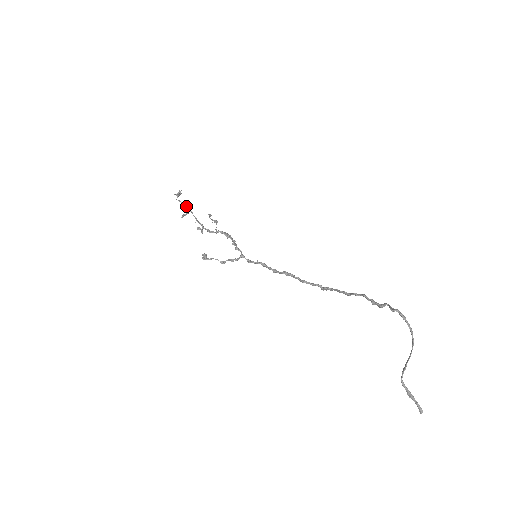
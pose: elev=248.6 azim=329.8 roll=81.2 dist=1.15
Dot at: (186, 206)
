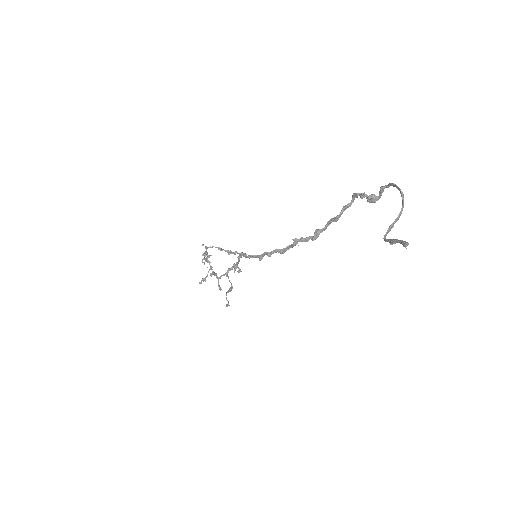
Dot at: (209, 263)
